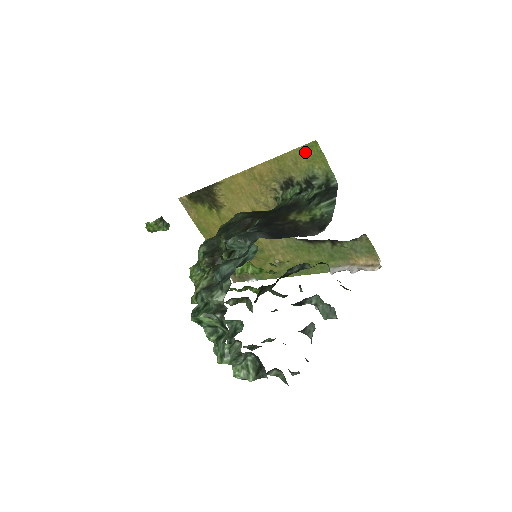
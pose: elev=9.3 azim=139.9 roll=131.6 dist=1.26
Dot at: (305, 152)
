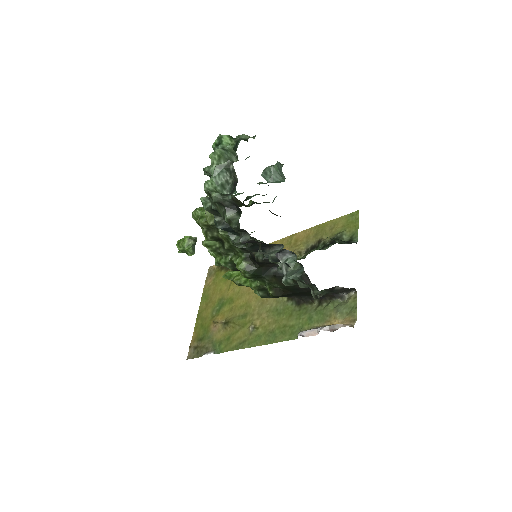
Dot at: (345, 219)
